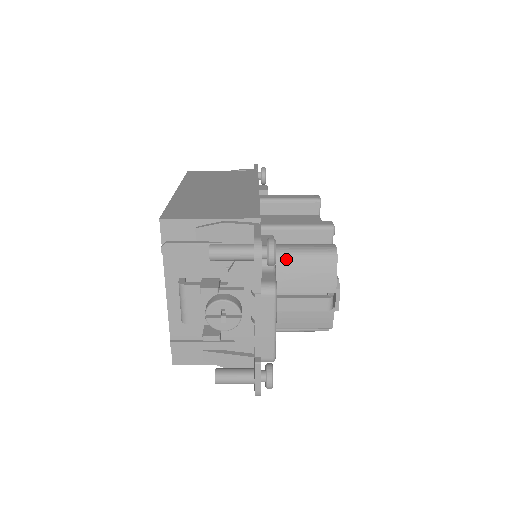
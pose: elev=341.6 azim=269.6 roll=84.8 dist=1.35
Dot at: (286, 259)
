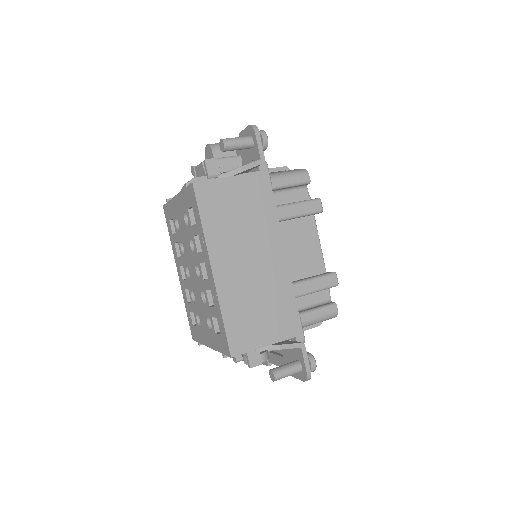
Dot at: occluded
